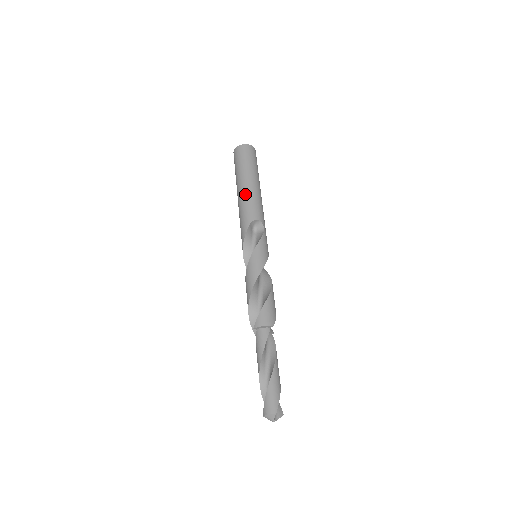
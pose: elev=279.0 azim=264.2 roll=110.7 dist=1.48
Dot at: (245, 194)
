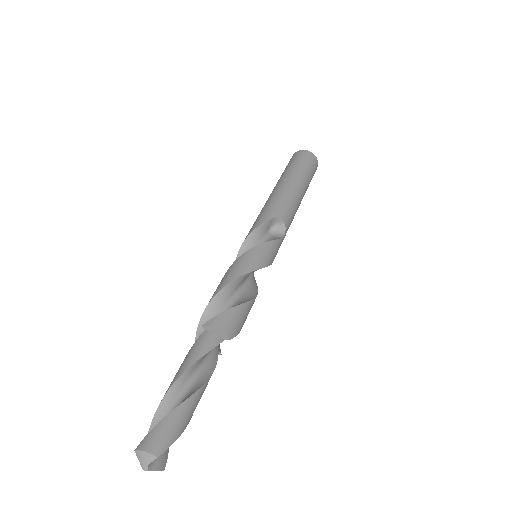
Dot at: (285, 190)
